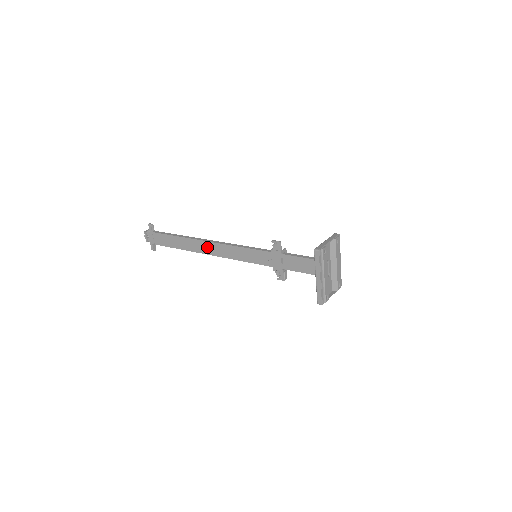
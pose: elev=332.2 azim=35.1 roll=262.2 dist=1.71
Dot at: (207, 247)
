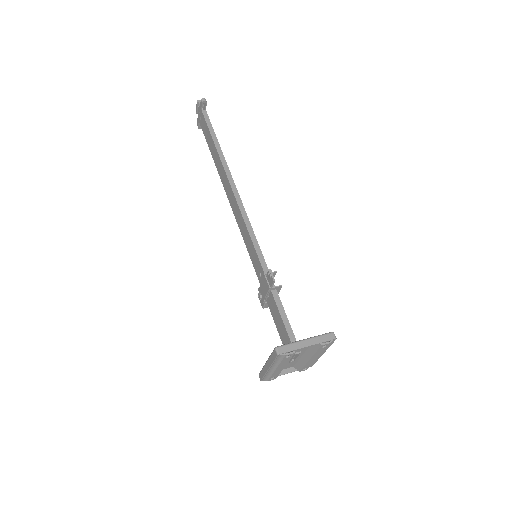
Dot at: (229, 190)
